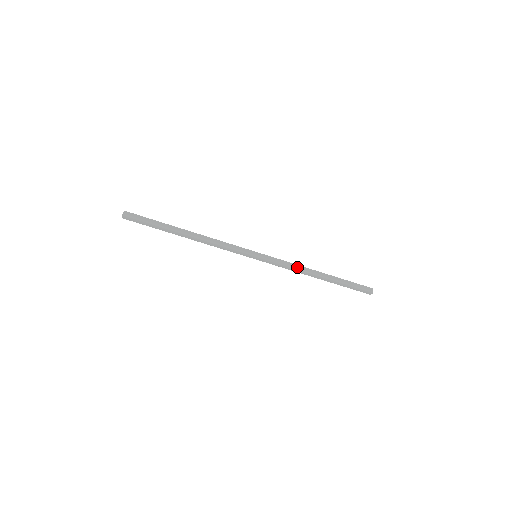
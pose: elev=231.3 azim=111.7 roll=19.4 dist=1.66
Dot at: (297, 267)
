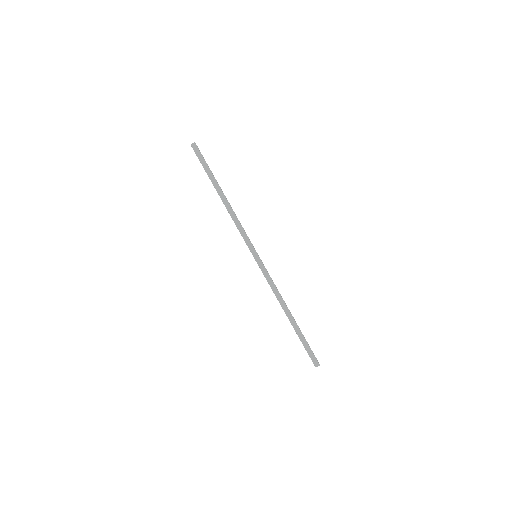
Dot at: occluded
